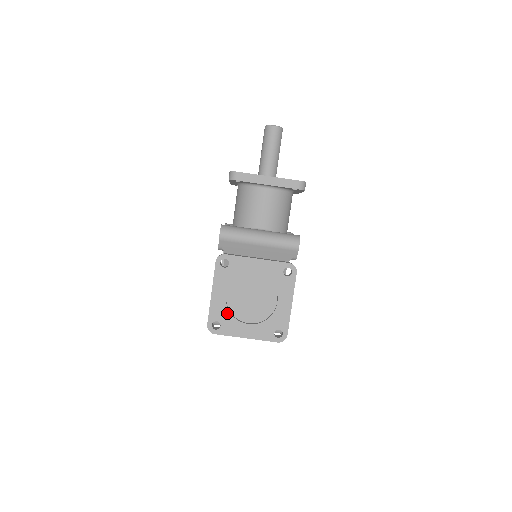
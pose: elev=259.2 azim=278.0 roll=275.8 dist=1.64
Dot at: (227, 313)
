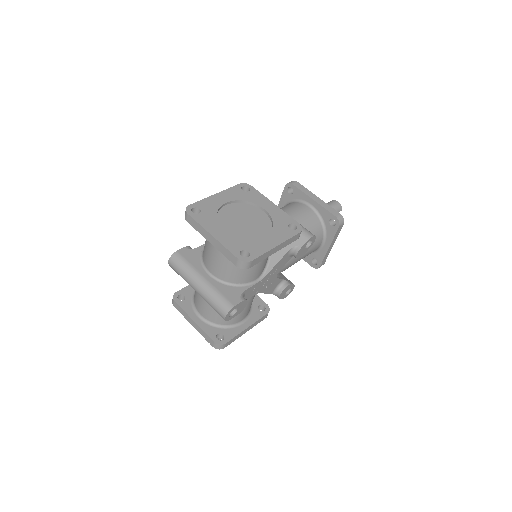
Dot at: (214, 211)
